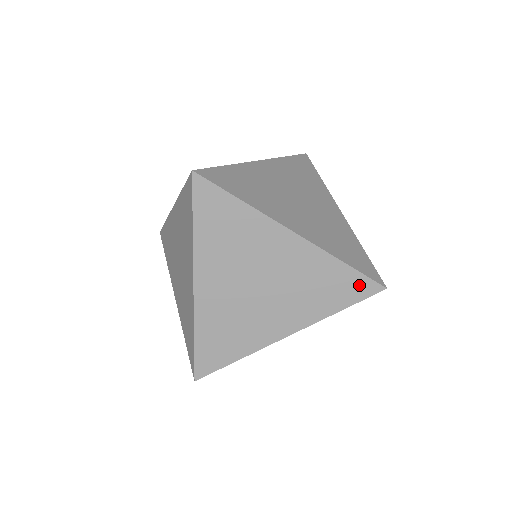
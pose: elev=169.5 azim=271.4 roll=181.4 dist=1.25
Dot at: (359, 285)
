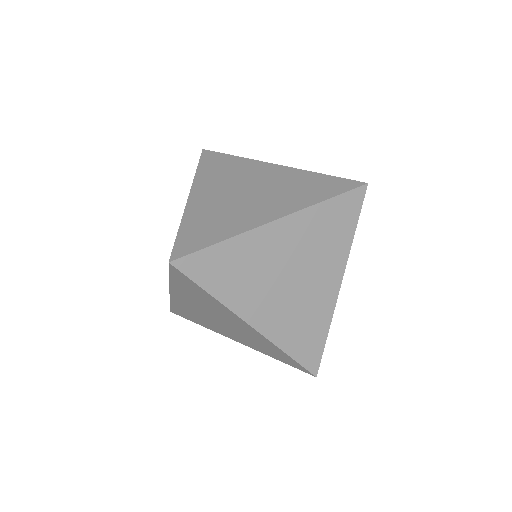
Dot at: (340, 184)
